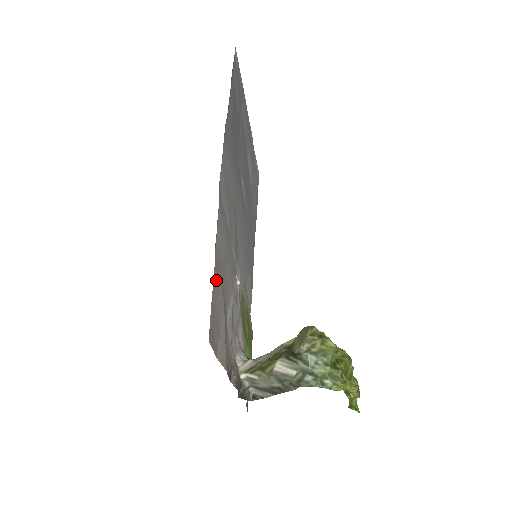
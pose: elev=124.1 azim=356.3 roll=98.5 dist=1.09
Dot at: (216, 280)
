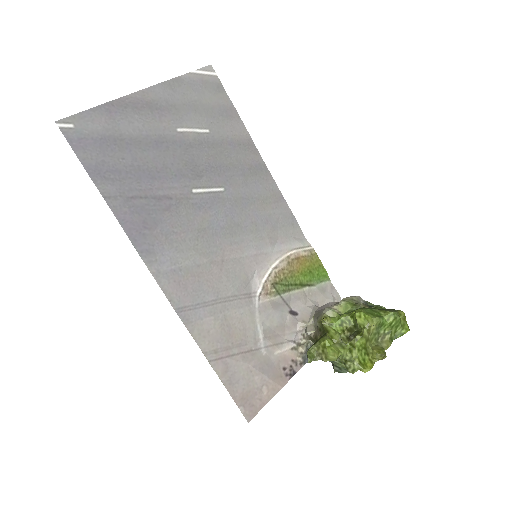
Dot at: (228, 375)
